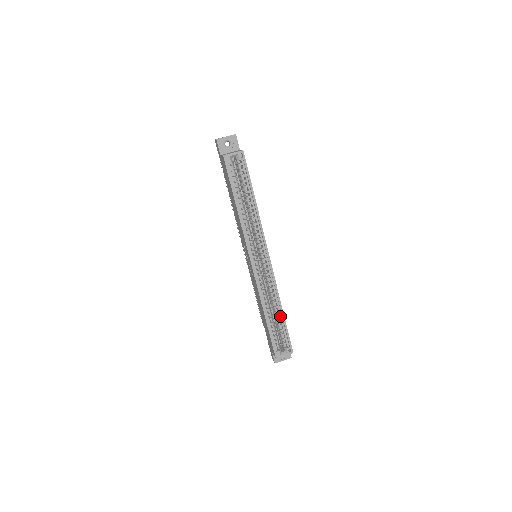
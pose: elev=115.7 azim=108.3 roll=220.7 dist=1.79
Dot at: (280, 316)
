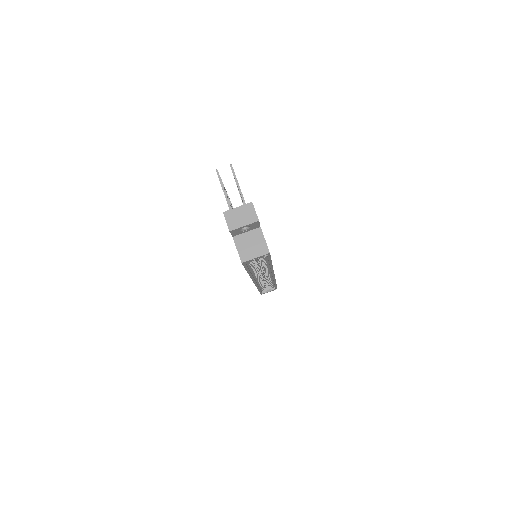
Dot at: (272, 283)
